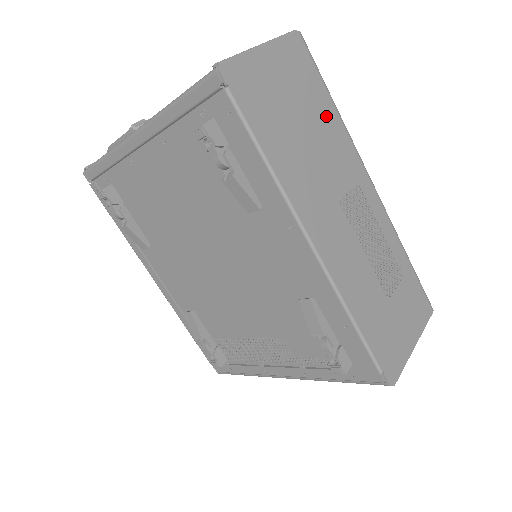
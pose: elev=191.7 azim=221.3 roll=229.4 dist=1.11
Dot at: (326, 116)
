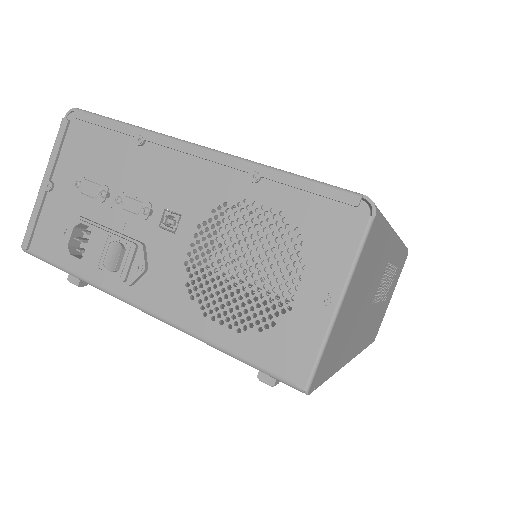
Dot at: (379, 256)
